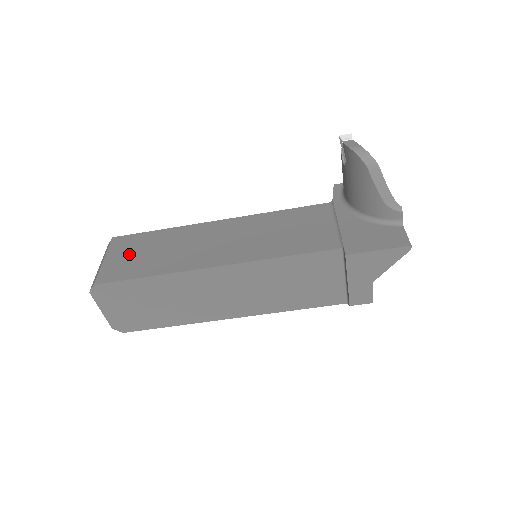
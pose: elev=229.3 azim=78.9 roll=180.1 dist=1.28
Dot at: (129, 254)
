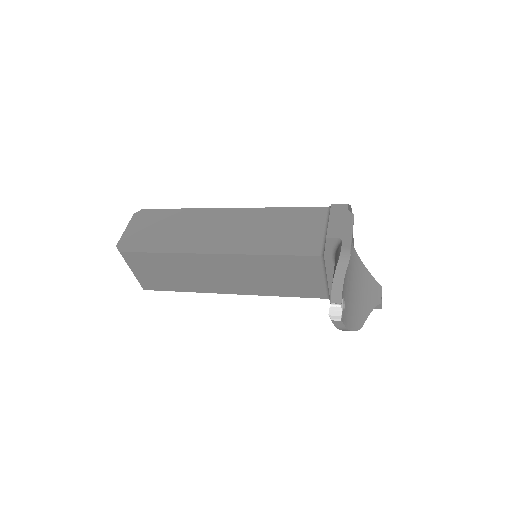
Dot at: (151, 272)
